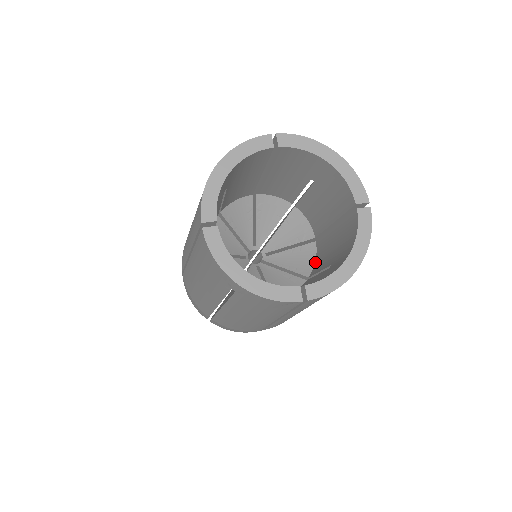
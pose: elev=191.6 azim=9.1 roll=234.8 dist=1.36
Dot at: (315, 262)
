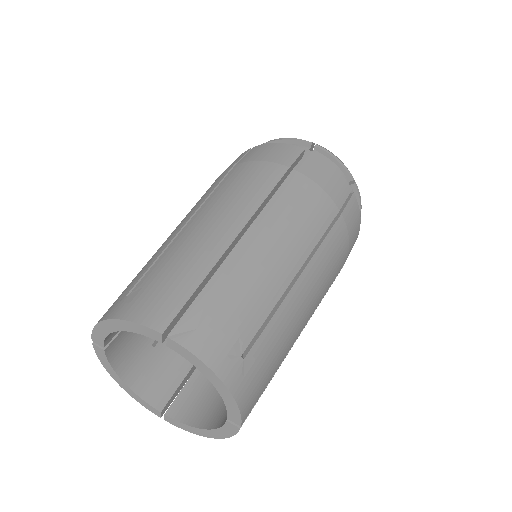
Dot at: occluded
